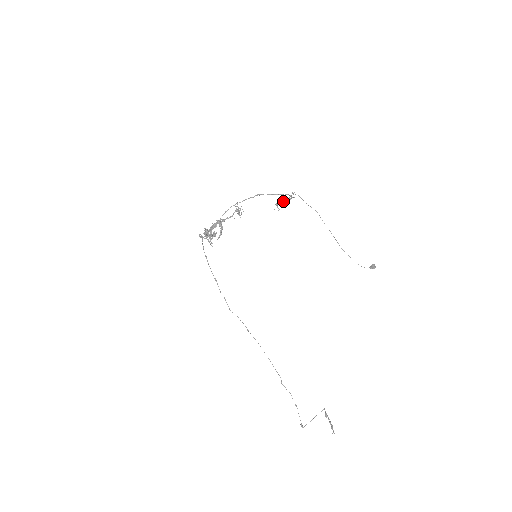
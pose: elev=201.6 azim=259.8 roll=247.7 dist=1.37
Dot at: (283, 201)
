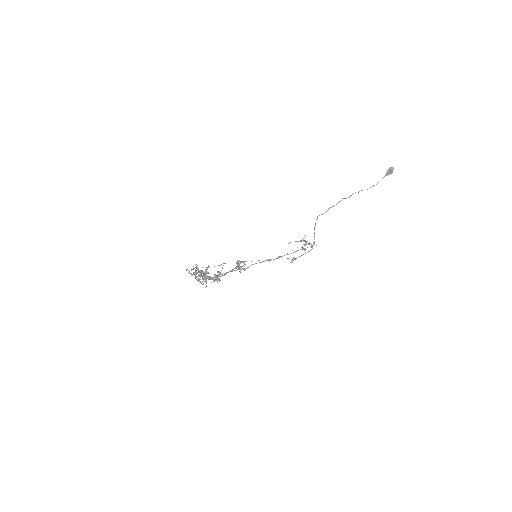
Dot at: (299, 241)
